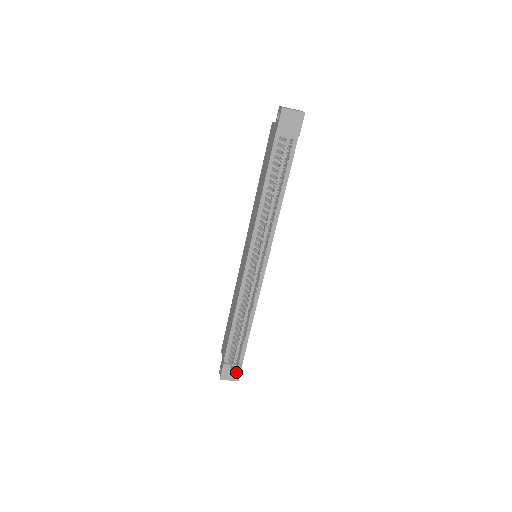
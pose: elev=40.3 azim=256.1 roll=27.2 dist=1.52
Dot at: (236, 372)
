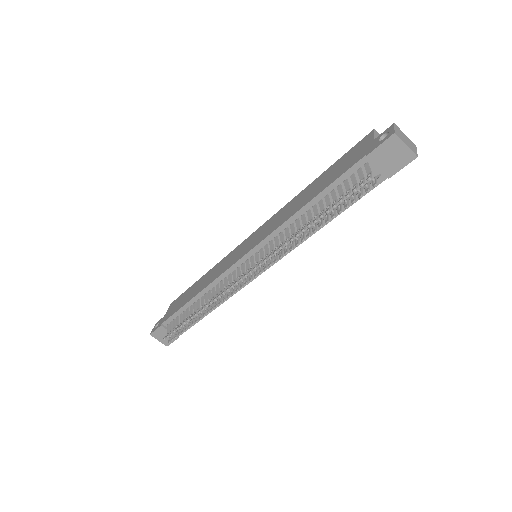
Dot at: occluded
